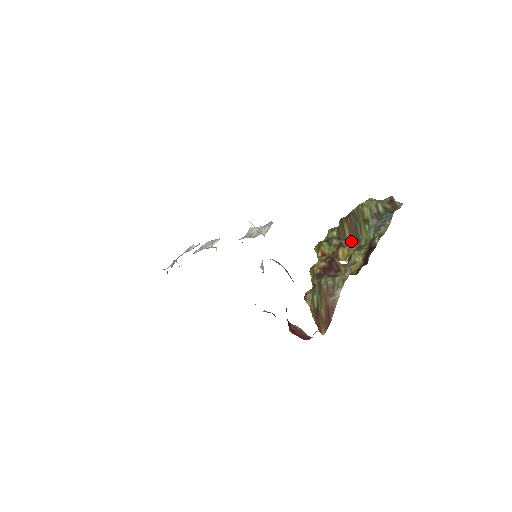
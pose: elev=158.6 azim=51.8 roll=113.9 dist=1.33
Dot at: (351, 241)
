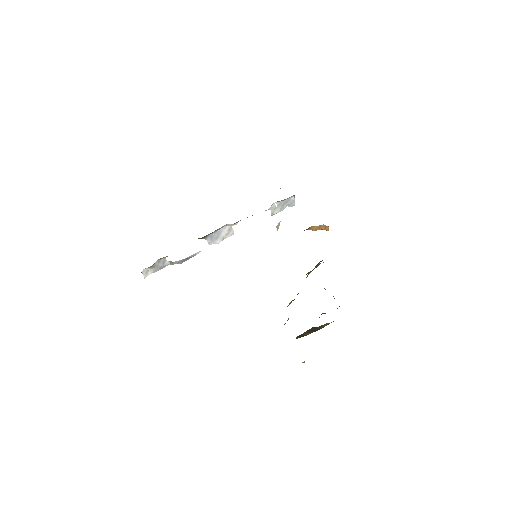
Dot at: occluded
